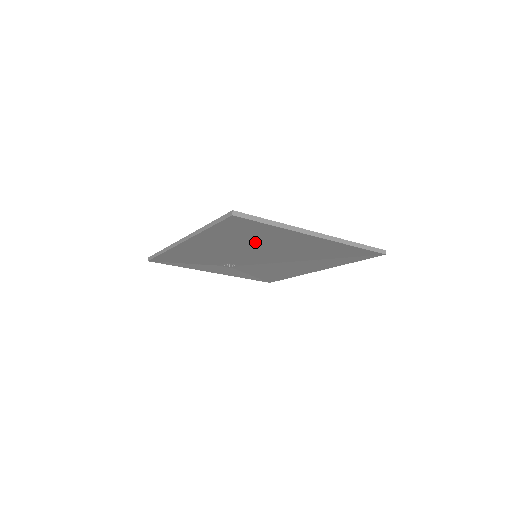
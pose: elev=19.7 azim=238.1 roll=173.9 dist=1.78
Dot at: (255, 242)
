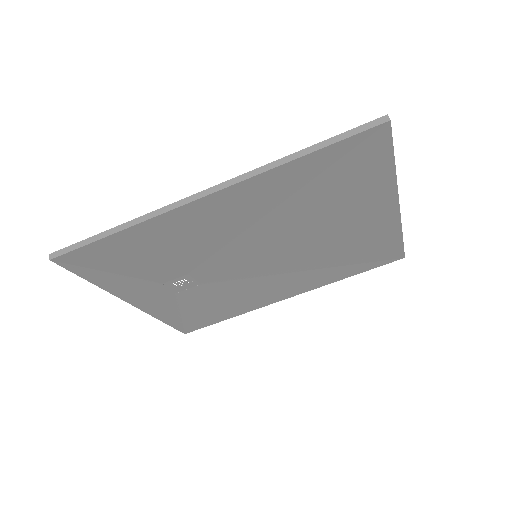
Dot at: (311, 211)
